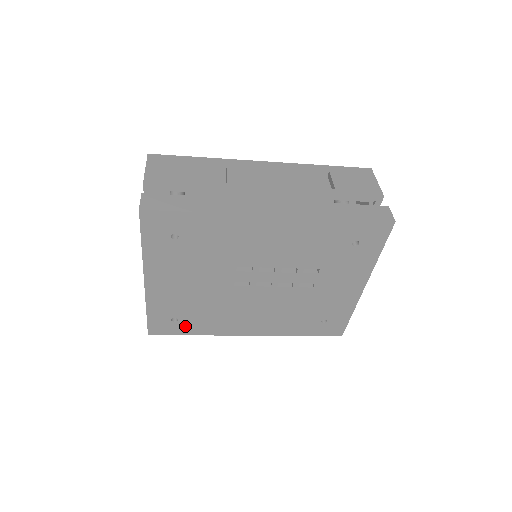
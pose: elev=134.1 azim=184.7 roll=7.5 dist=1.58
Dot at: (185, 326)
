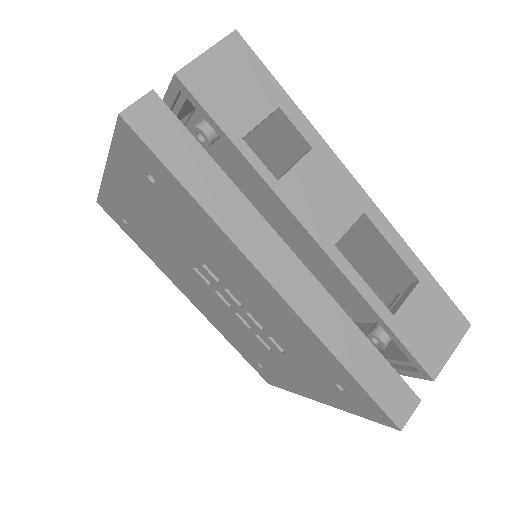
Dot at: (133, 234)
